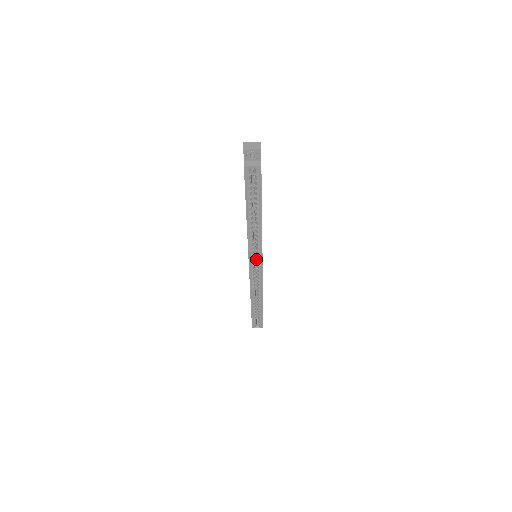
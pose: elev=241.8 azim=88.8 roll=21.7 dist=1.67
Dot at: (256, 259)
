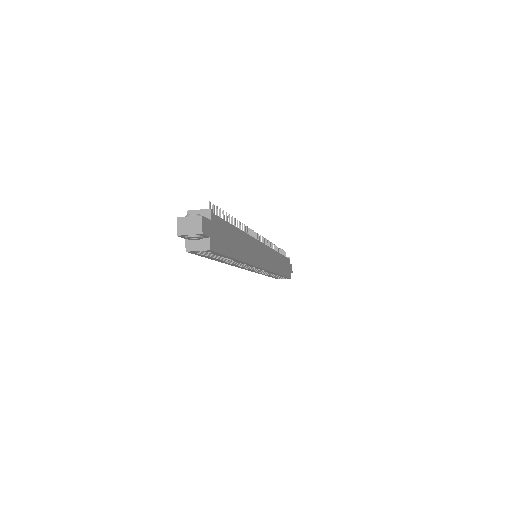
Dot at: occluded
